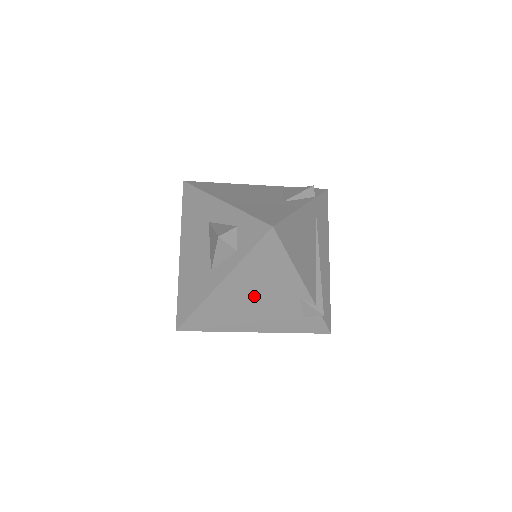
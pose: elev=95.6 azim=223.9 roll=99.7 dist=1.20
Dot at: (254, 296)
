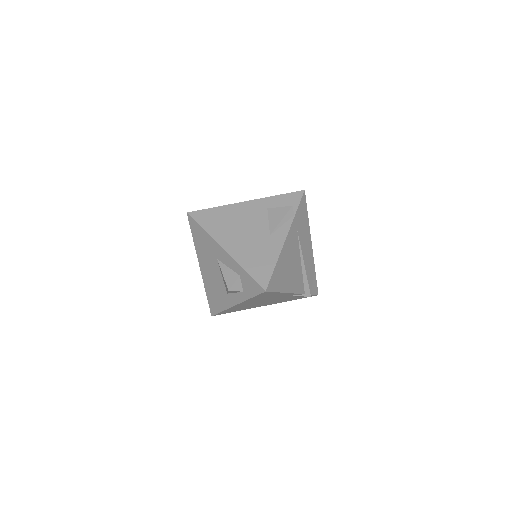
Dot at: (260, 302)
